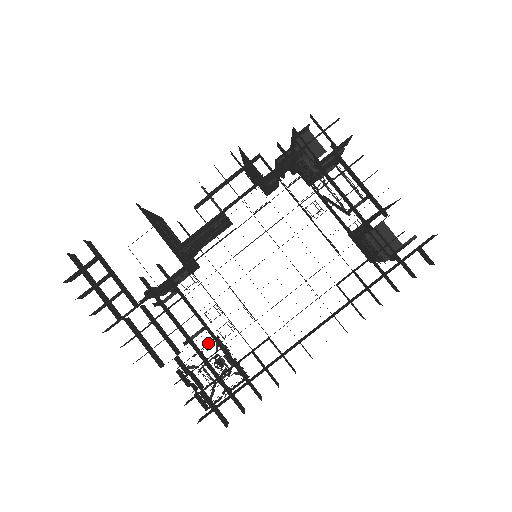
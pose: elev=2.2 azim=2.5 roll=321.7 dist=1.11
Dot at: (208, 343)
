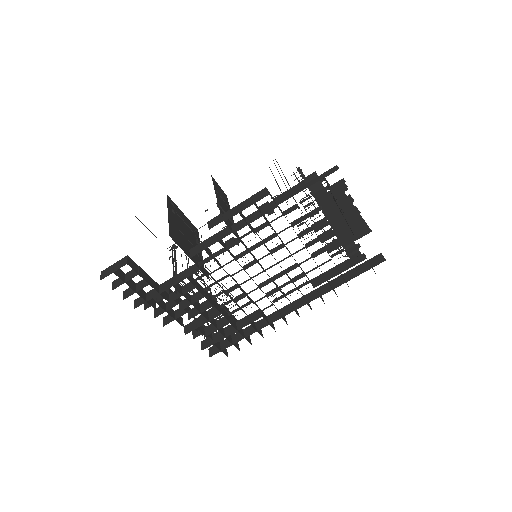
Dot at: occluded
